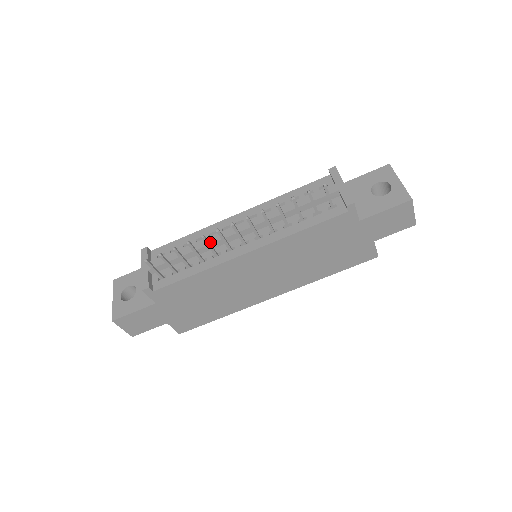
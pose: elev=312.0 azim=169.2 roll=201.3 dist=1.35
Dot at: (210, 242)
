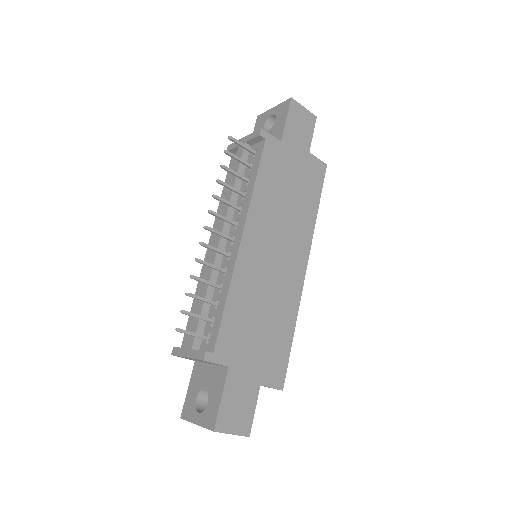
Dot at: (210, 271)
